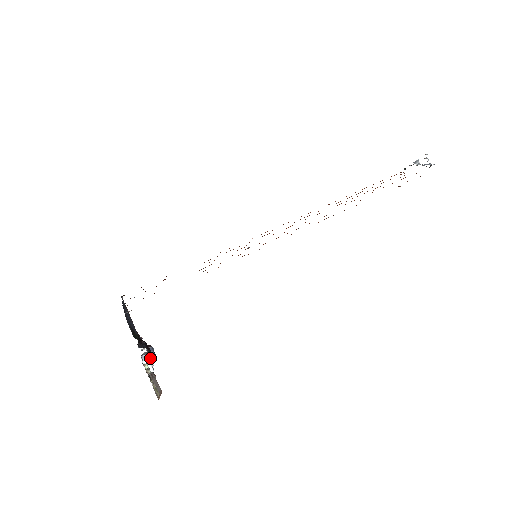
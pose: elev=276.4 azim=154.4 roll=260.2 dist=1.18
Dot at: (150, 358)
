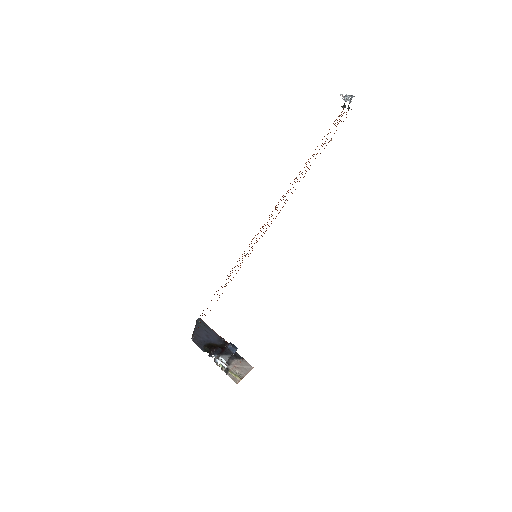
Dot at: (222, 359)
